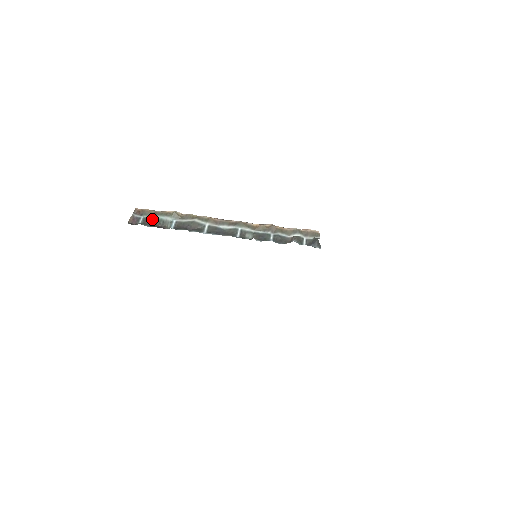
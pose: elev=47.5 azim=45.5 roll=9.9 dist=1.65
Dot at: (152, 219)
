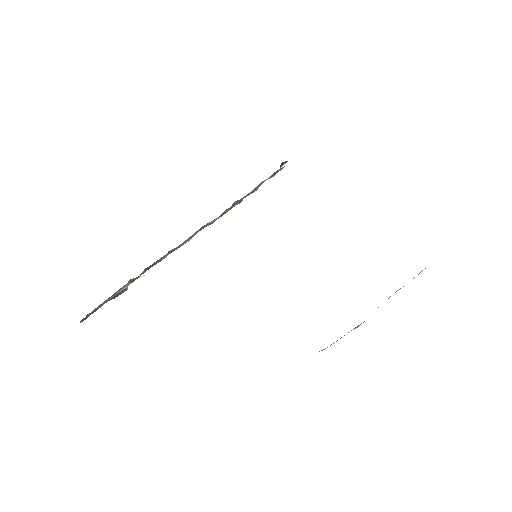
Dot at: (106, 302)
